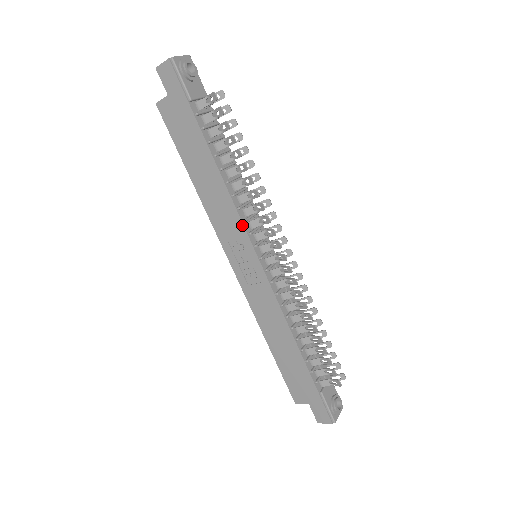
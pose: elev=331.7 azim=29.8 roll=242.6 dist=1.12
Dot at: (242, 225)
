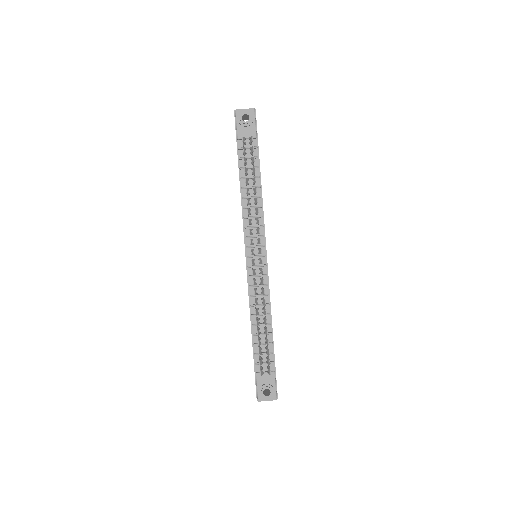
Dot at: (243, 230)
